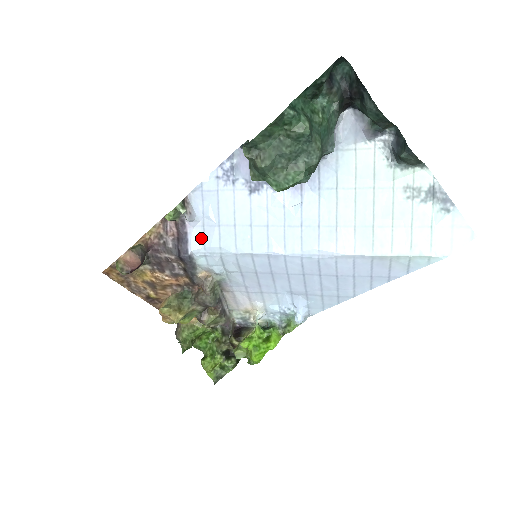
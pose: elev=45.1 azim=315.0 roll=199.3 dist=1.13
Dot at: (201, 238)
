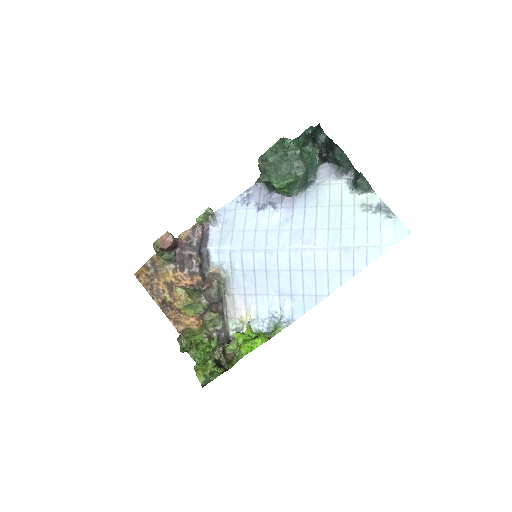
Dot at: (218, 240)
